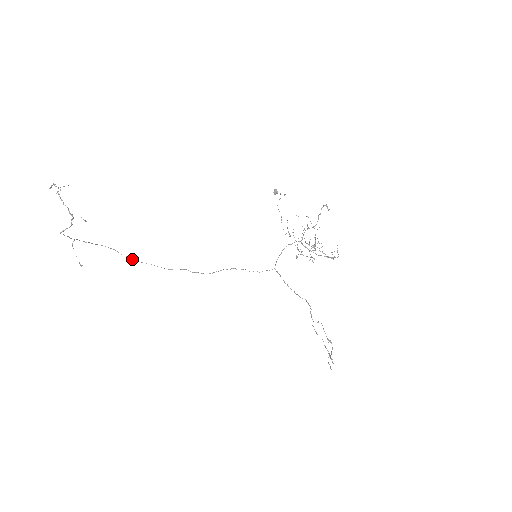
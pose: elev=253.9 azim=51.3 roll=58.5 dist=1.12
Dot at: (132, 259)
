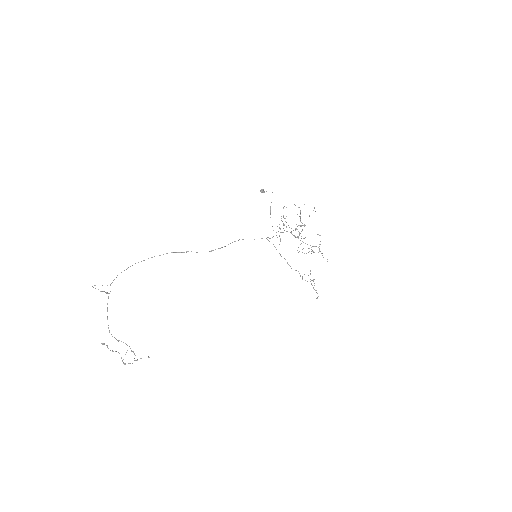
Dot at: occluded
